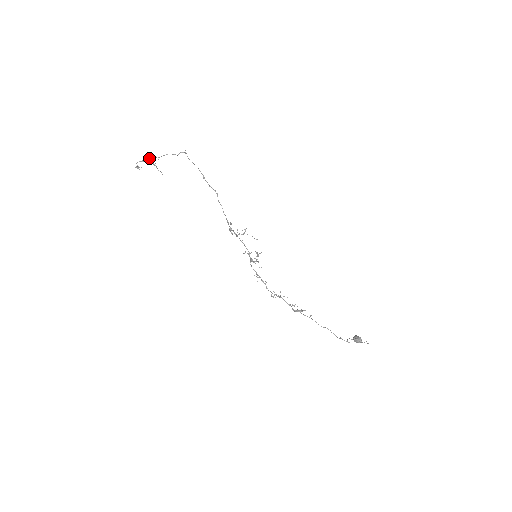
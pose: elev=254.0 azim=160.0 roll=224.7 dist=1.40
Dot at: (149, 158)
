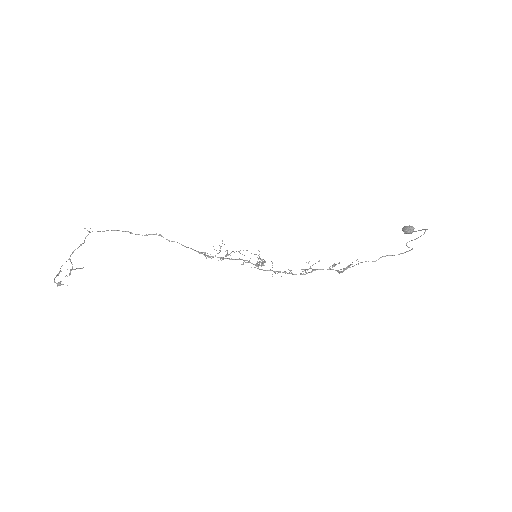
Dot at: (60, 268)
